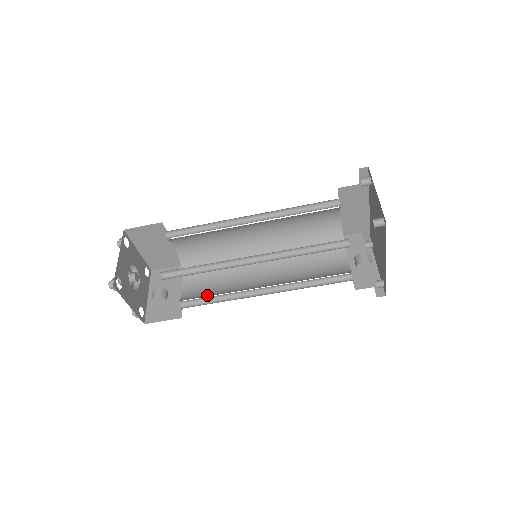
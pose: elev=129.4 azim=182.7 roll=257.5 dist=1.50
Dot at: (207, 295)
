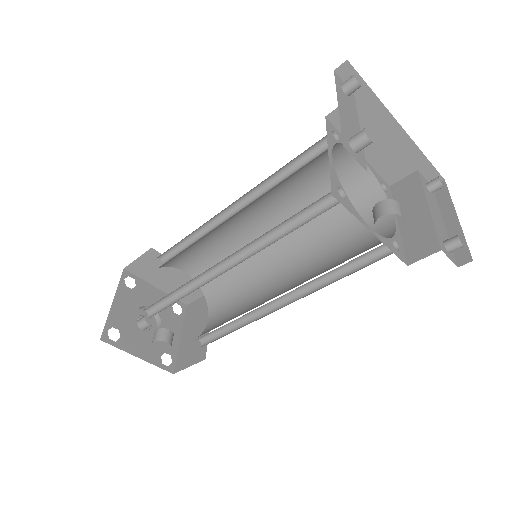
Dot at: (222, 324)
